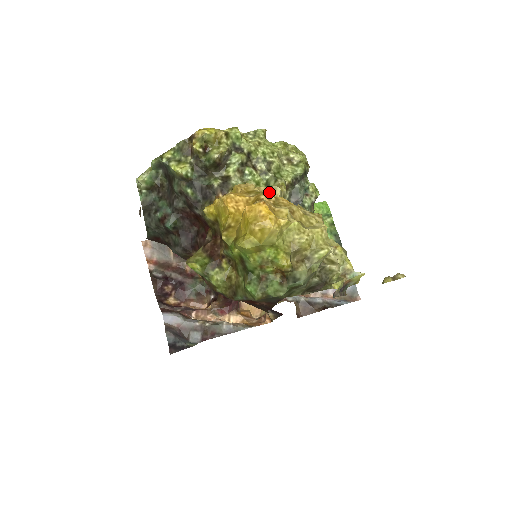
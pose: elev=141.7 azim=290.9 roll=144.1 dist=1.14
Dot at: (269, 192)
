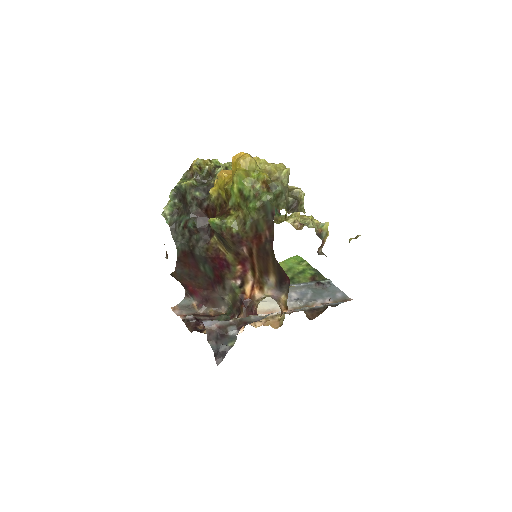
Dot at: occluded
